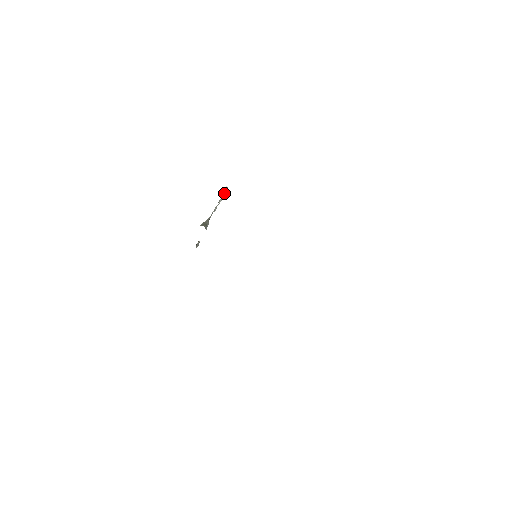
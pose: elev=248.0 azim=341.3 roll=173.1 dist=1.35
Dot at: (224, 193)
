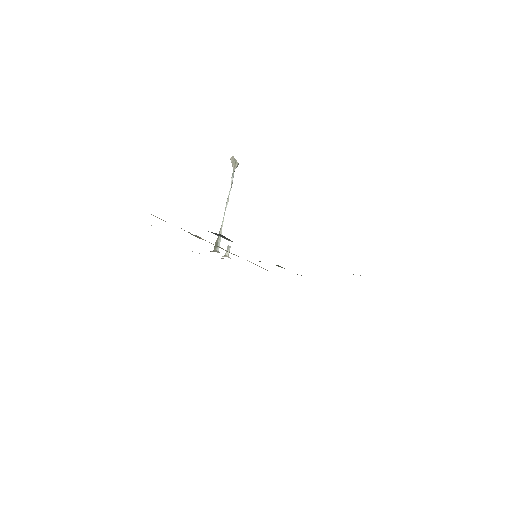
Dot at: (234, 163)
